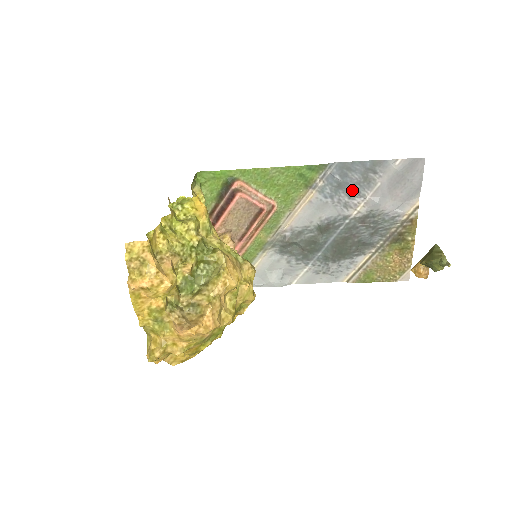
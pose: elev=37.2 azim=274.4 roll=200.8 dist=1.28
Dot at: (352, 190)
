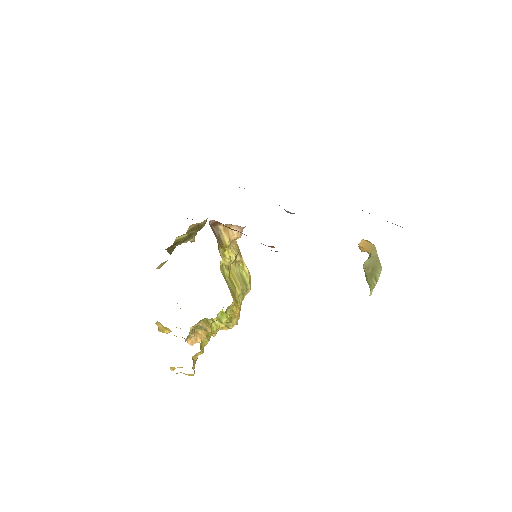
Dot at: occluded
